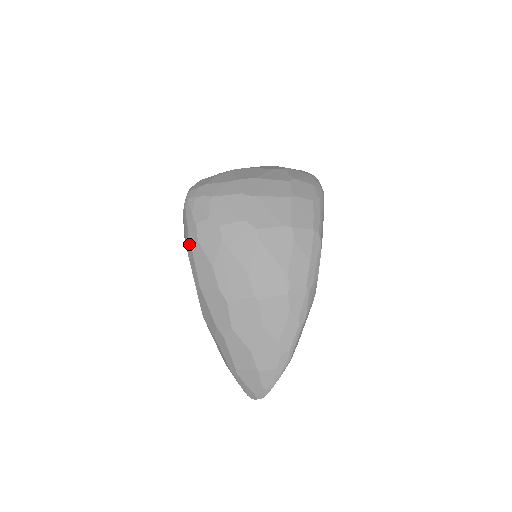
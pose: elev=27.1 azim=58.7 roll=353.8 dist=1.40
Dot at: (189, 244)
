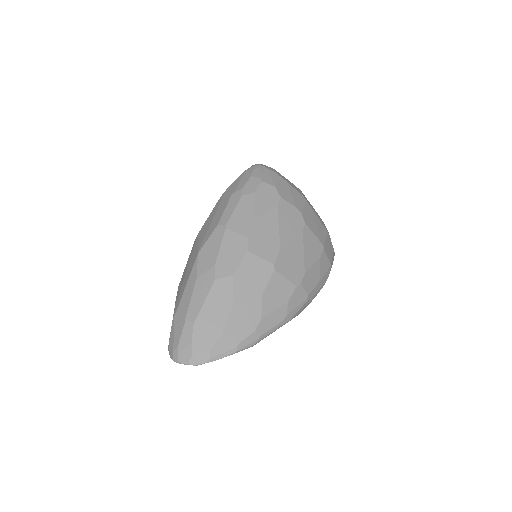
Dot at: (241, 190)
